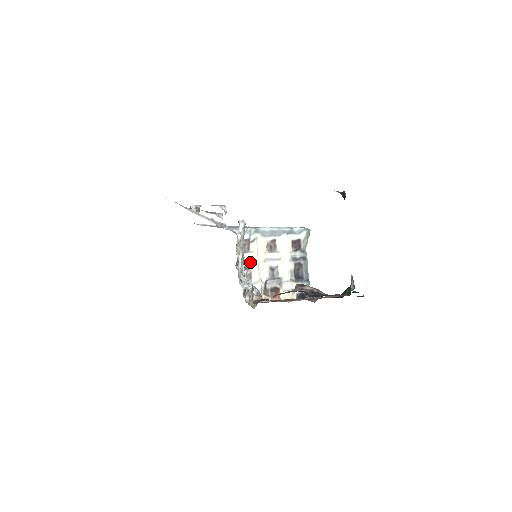
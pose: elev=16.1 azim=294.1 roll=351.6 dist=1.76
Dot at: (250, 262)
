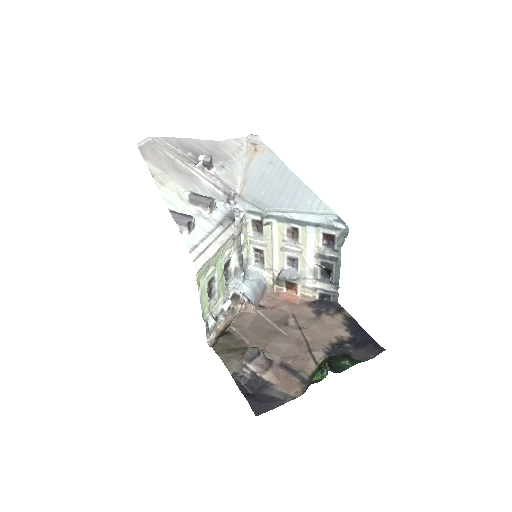
Dot at: (262, 247)
